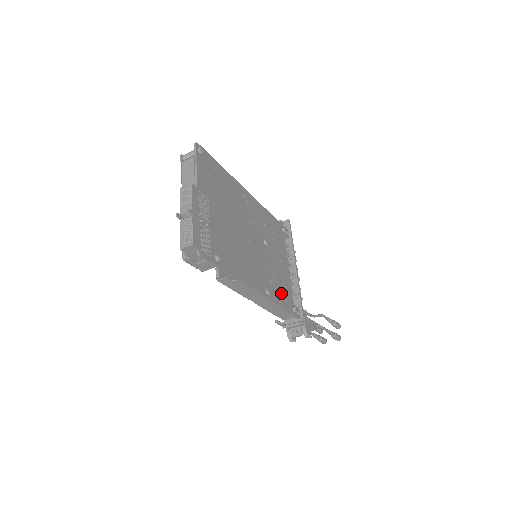
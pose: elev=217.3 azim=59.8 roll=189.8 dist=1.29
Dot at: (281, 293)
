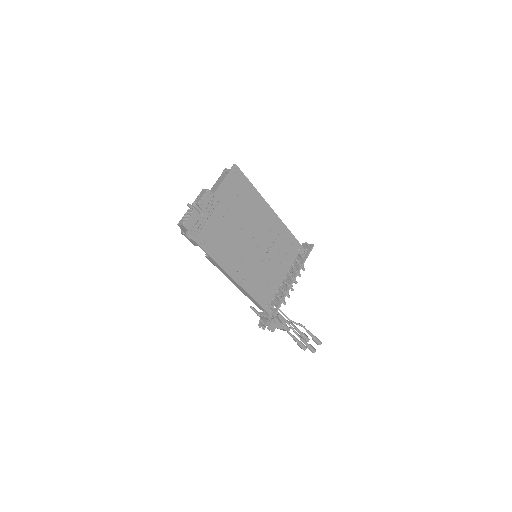
Dot at: (260, 289)
